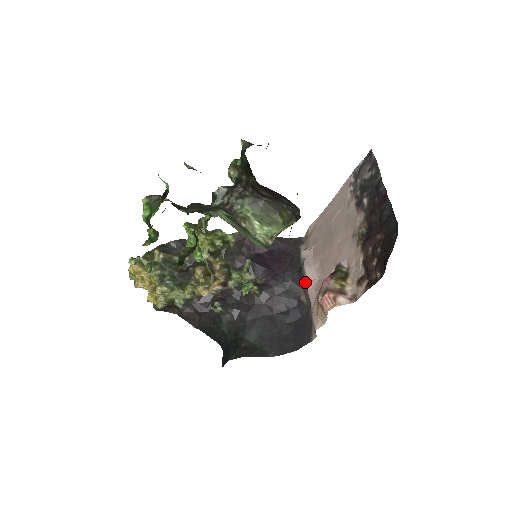
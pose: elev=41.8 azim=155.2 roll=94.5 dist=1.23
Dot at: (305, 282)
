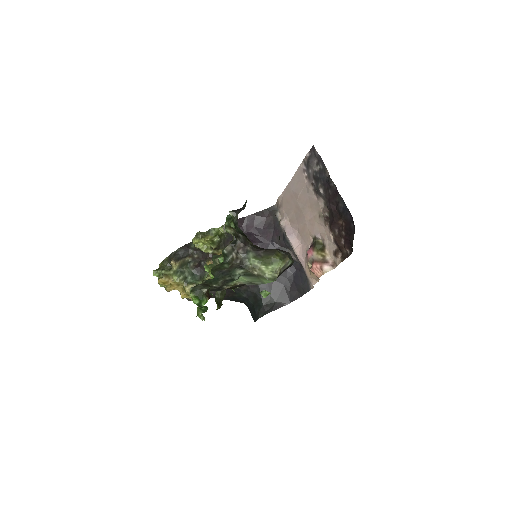
Dot at: (292, 247)
